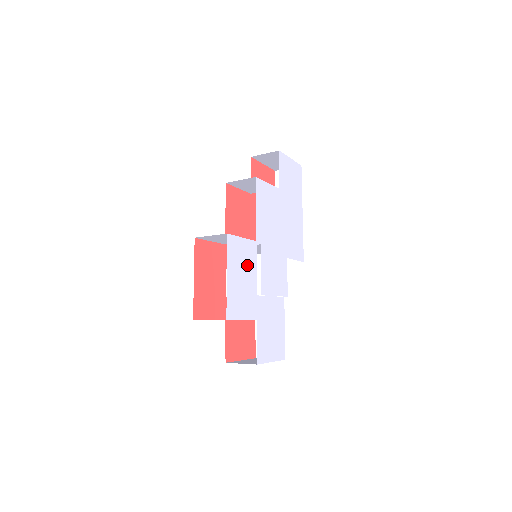
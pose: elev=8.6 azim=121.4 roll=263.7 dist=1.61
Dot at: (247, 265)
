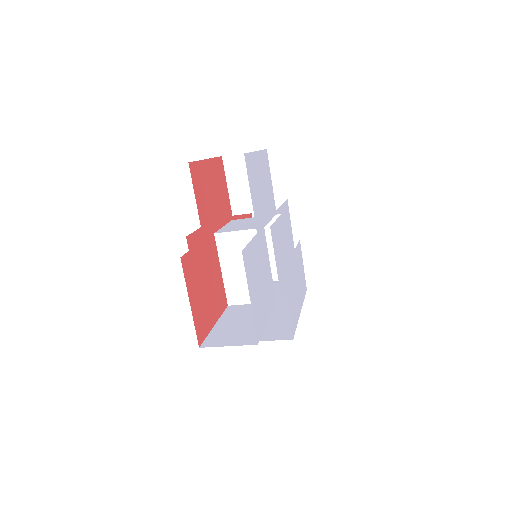
Dot at: (267, 196)
